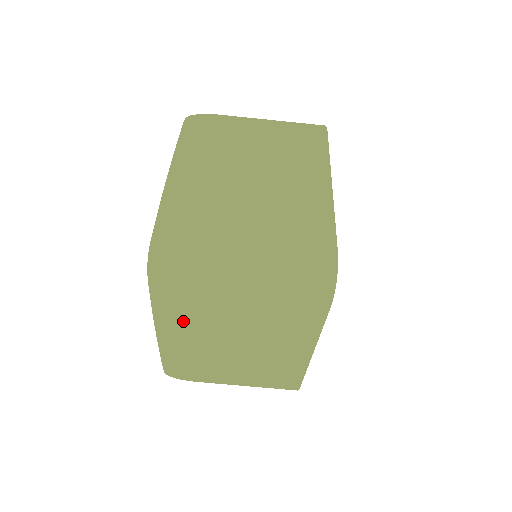
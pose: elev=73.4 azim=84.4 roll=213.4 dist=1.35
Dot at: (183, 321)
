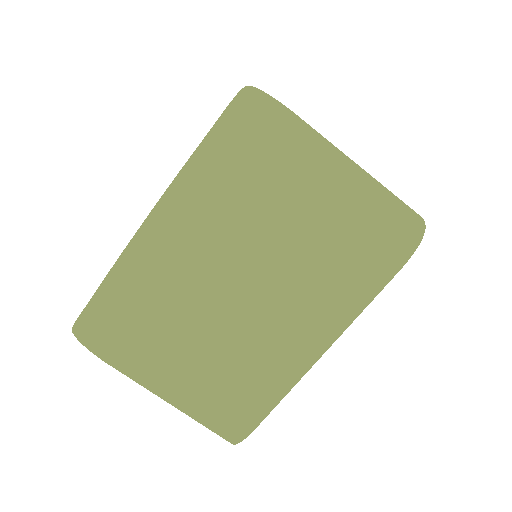
Dot at: (210, 206)
